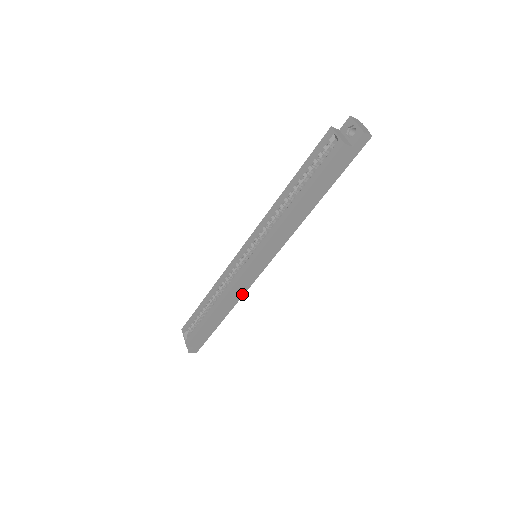
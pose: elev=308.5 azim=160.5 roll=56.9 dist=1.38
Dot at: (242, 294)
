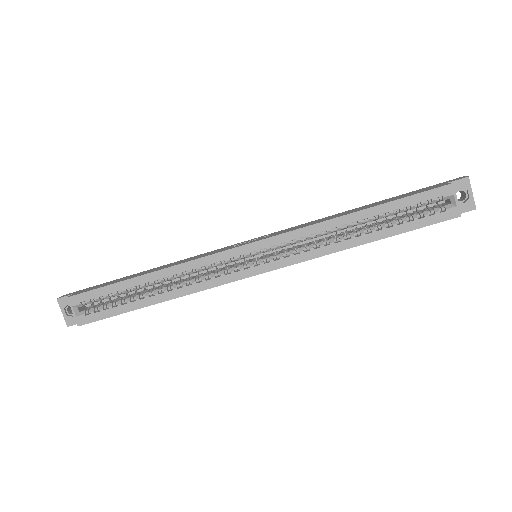
Dot at: occluded
